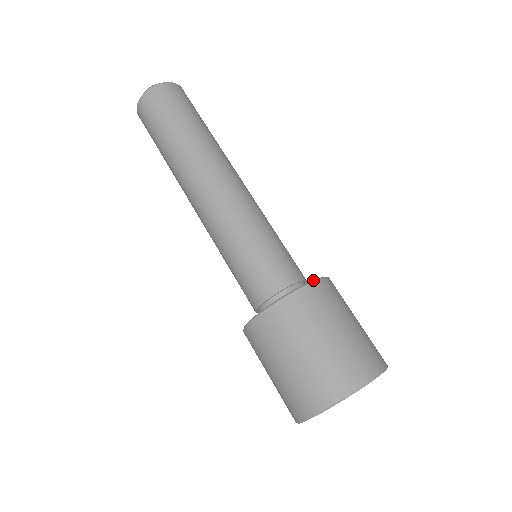
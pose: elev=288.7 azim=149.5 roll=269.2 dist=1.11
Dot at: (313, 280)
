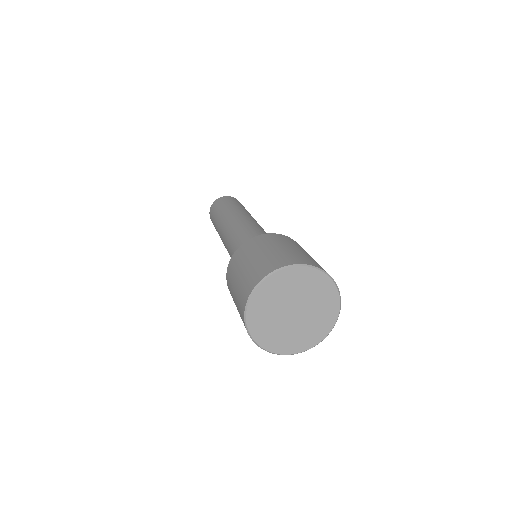
Dot at: occluded
